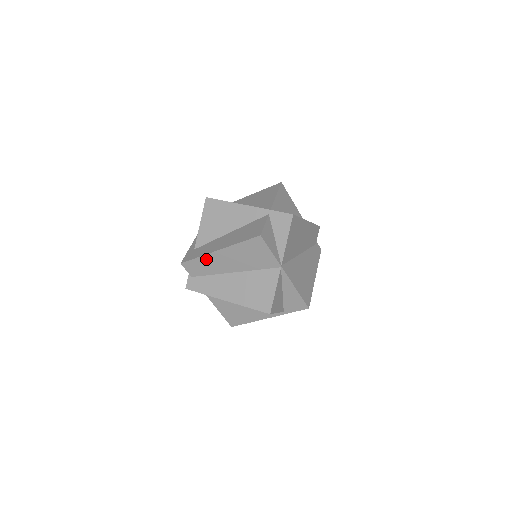
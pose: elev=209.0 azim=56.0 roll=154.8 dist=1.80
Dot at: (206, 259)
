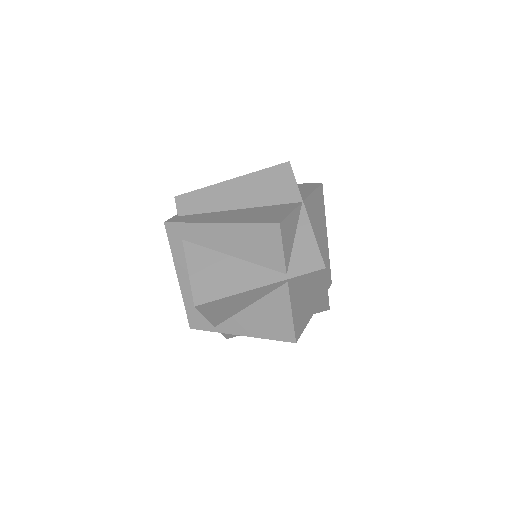
Dot at: (210, 191)
